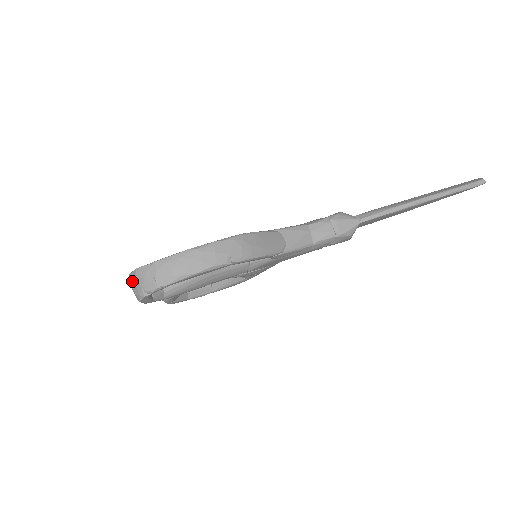
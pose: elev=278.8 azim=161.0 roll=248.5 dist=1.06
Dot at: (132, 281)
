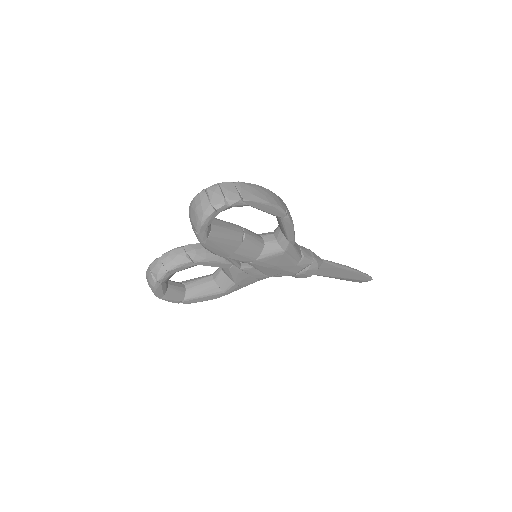
Dot at: (209, 193)
